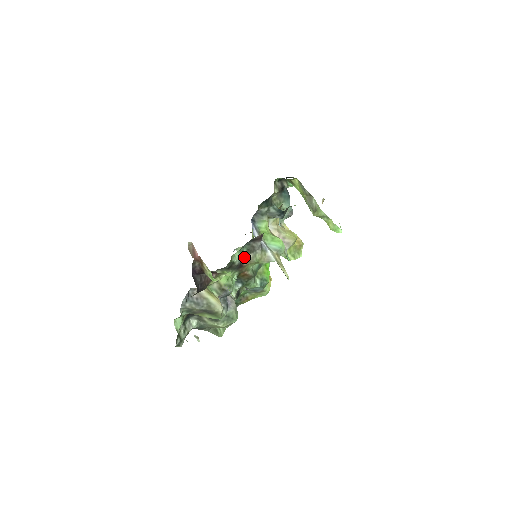
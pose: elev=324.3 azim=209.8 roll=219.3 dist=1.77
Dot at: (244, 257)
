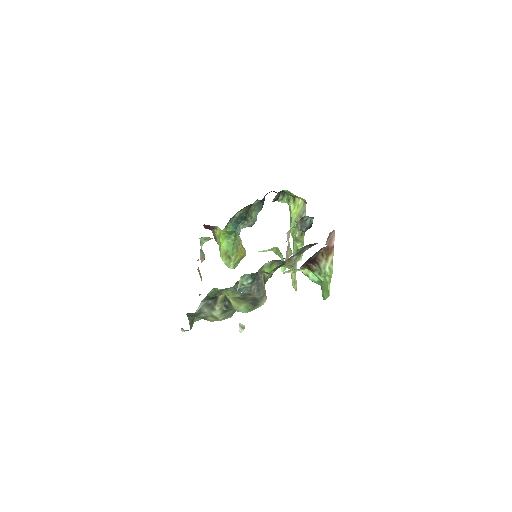
Dot at: (290, 257)
